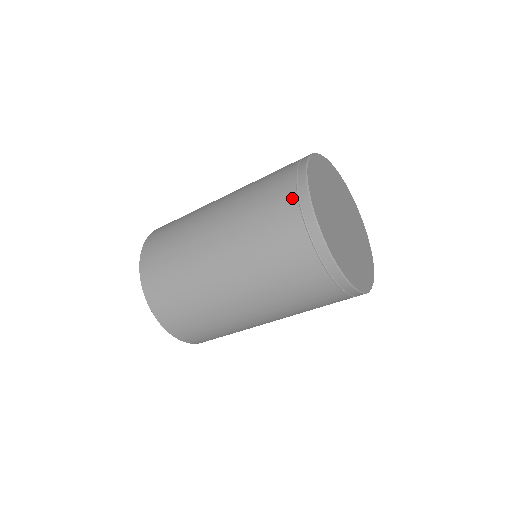
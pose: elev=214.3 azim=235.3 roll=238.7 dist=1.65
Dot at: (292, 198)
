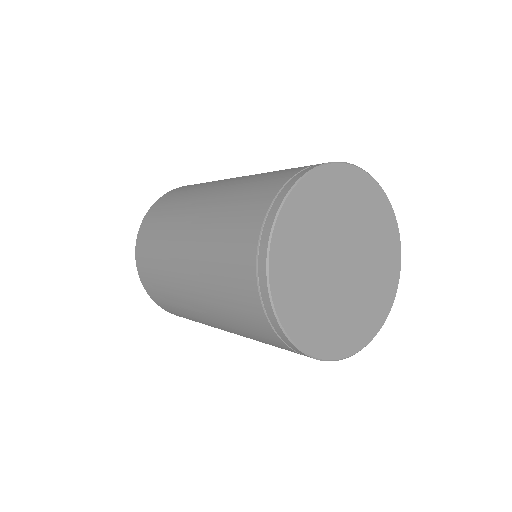
Dot at: (257, 225)
